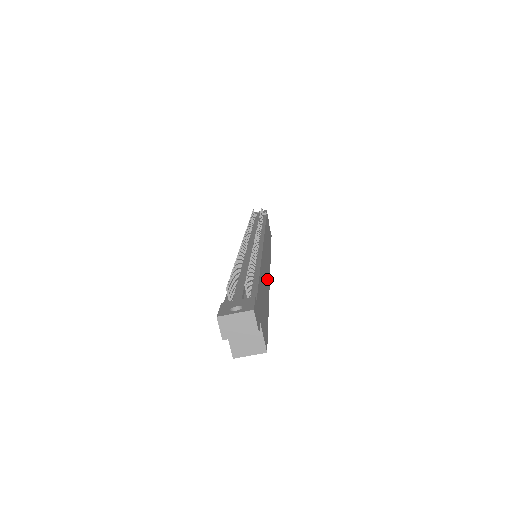
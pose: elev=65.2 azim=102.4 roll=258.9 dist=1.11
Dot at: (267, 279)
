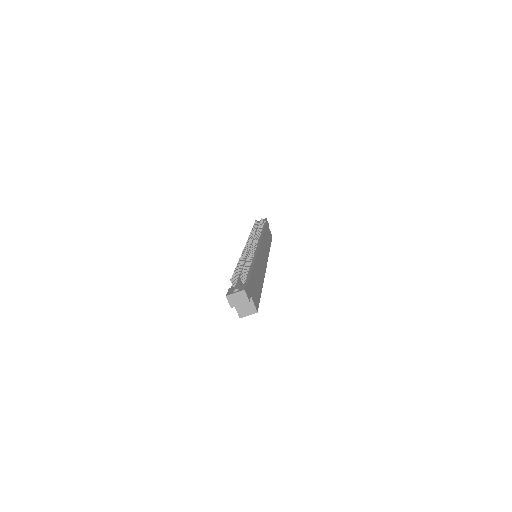
Dot at: (262, 271)
